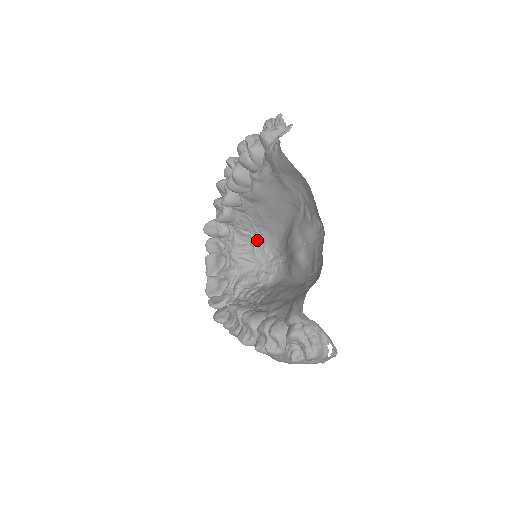
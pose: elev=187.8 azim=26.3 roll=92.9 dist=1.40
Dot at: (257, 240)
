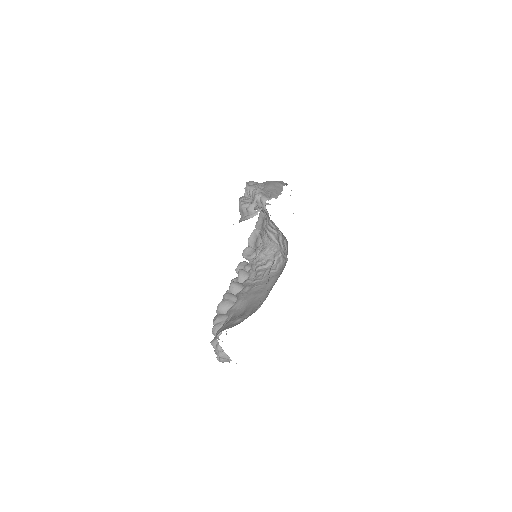
Dot at: occluded
